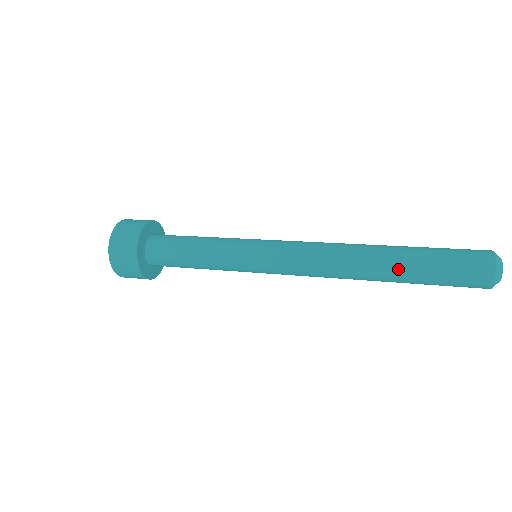
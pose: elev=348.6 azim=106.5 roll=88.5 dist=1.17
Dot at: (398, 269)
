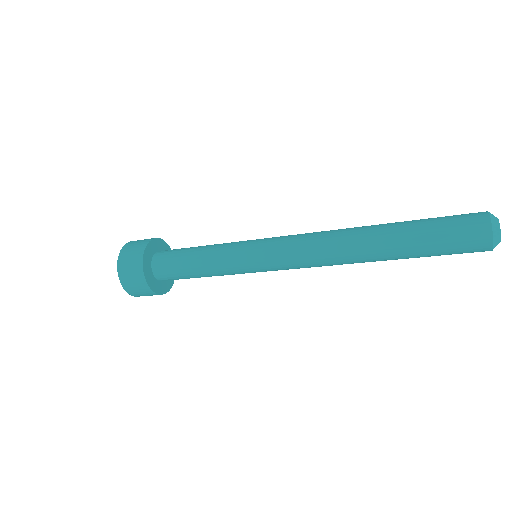
Dot at: (392, 239)
